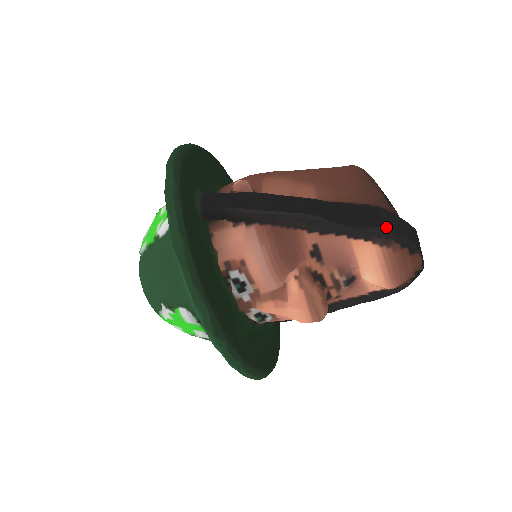
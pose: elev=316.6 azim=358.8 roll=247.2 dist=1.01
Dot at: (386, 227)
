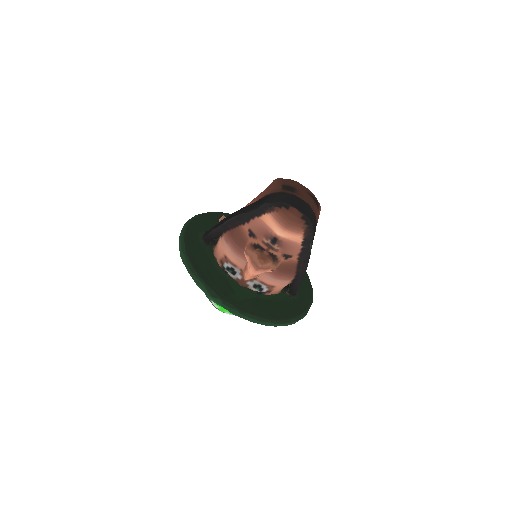
Dot at: (268, 202)
